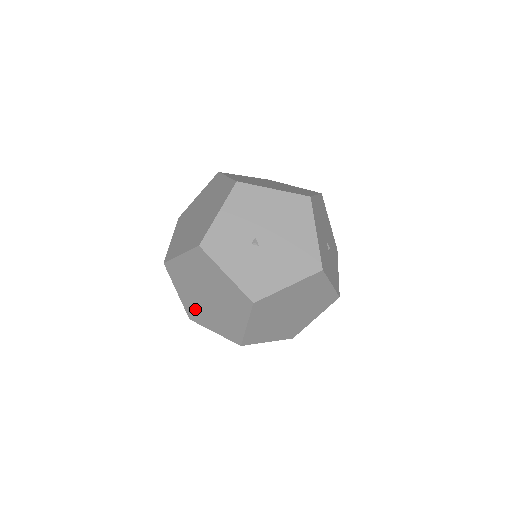
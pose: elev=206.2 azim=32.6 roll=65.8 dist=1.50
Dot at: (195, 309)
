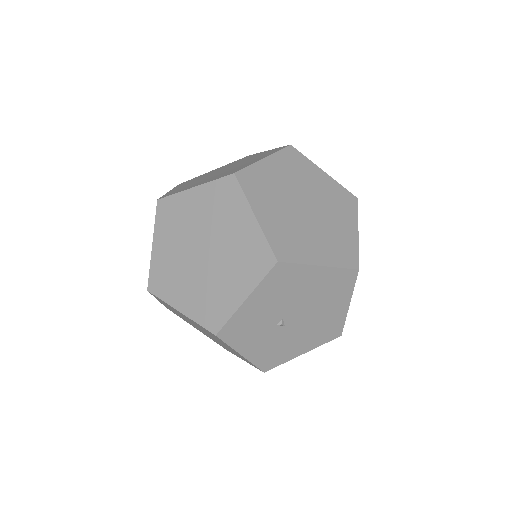
Dot at: (178, 315)
